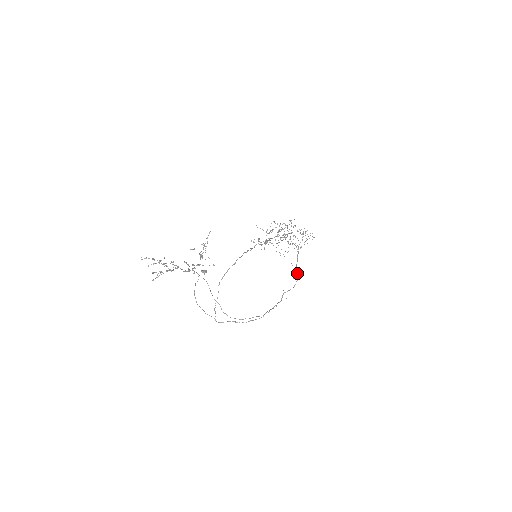
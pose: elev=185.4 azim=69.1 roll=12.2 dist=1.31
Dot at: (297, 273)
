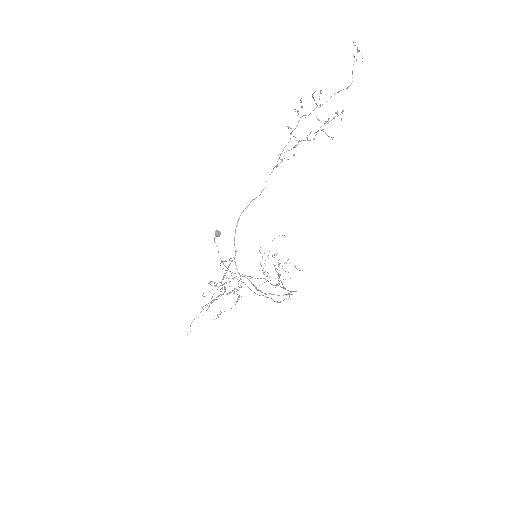
Dot at: occluded
